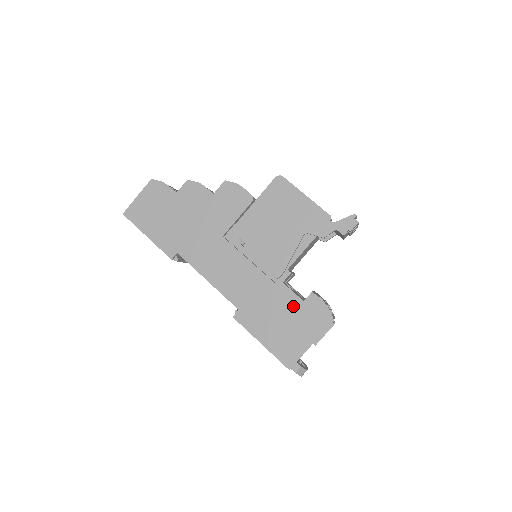
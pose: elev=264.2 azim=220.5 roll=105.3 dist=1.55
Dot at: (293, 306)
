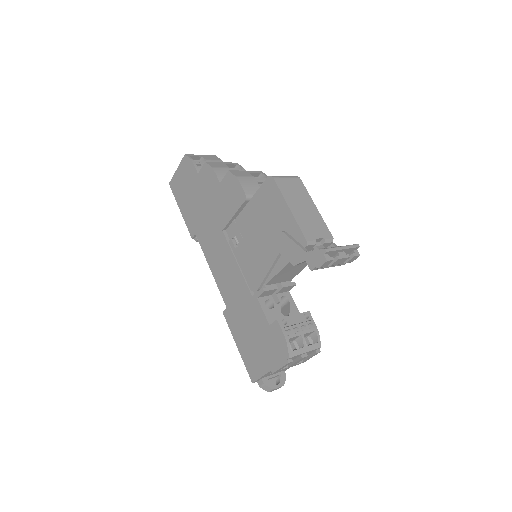
Dot at: (261, 326)
